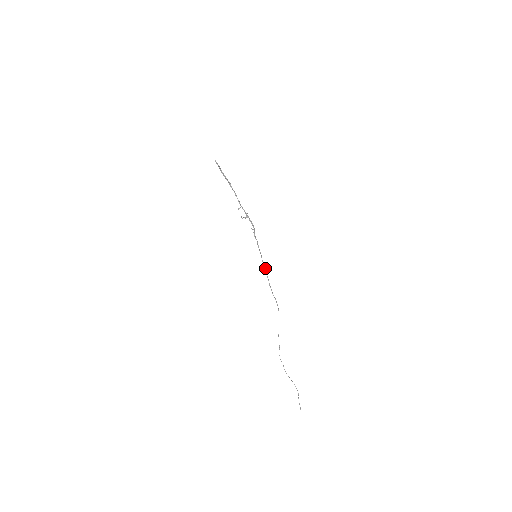
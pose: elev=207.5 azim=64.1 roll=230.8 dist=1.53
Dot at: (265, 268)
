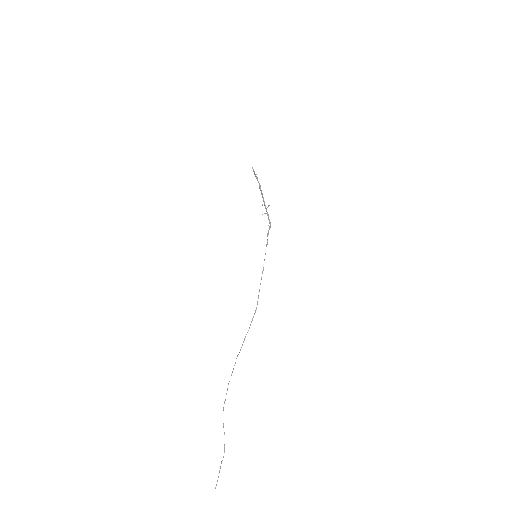
Dot at: occluded
